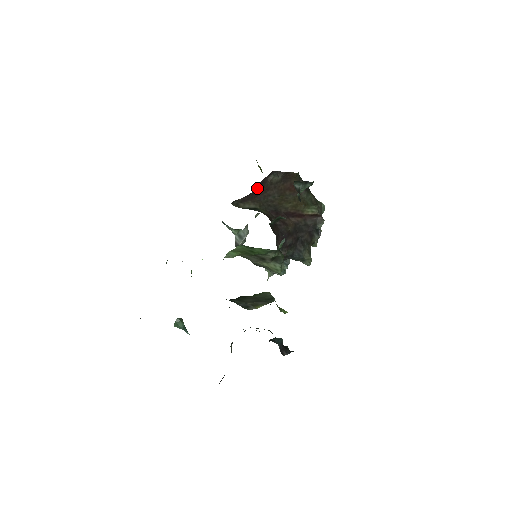
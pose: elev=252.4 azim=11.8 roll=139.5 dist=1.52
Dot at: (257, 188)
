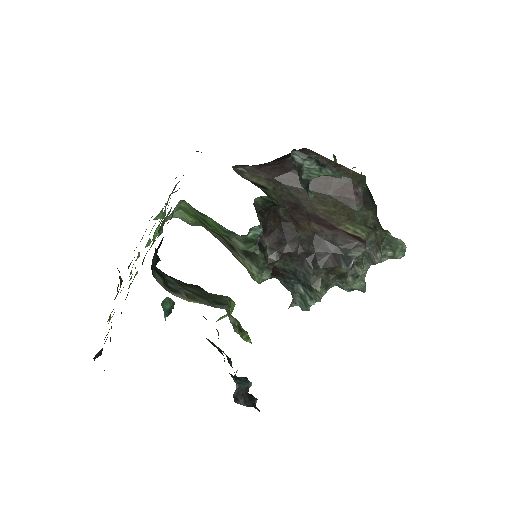
Dot at: (278, 163)
